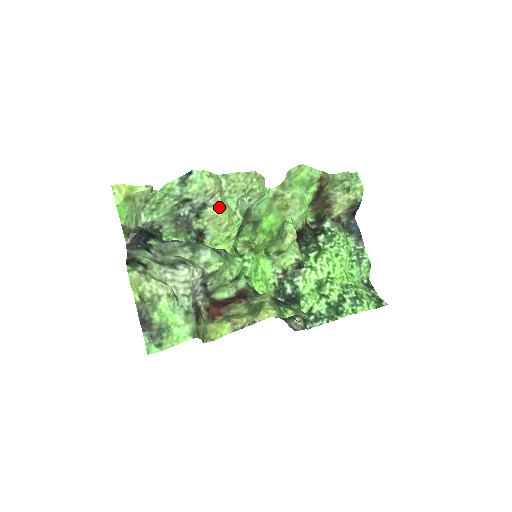
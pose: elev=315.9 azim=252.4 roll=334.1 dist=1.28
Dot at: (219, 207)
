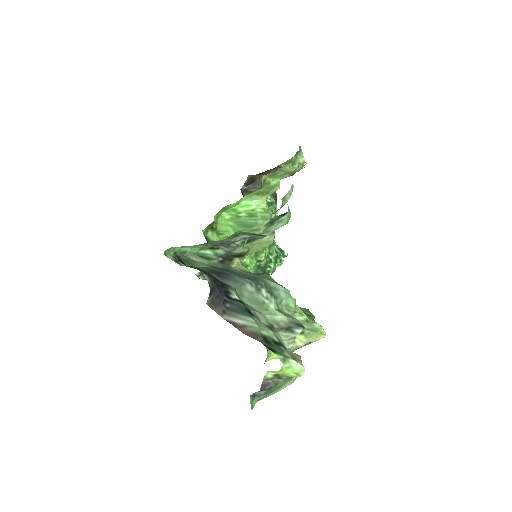
Dot at: occluded
